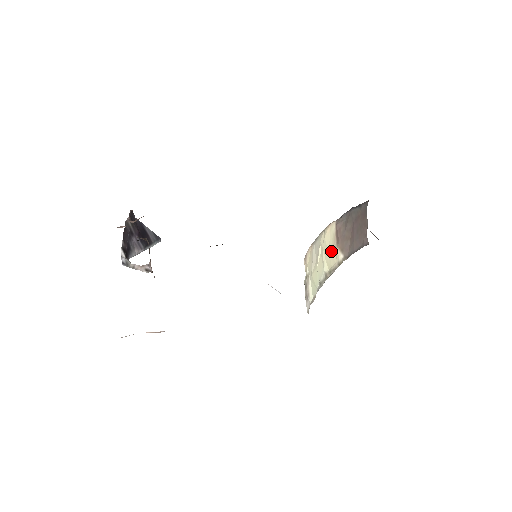
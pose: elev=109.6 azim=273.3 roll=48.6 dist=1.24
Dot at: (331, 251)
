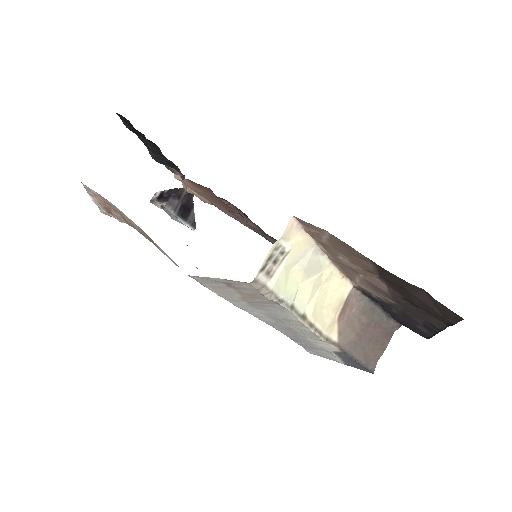
Dot at: (328, 310)
